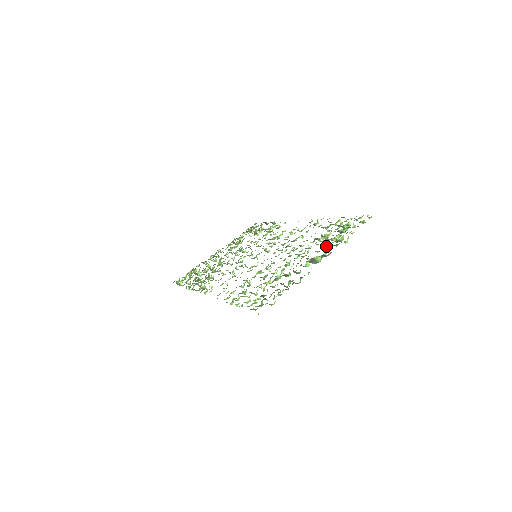
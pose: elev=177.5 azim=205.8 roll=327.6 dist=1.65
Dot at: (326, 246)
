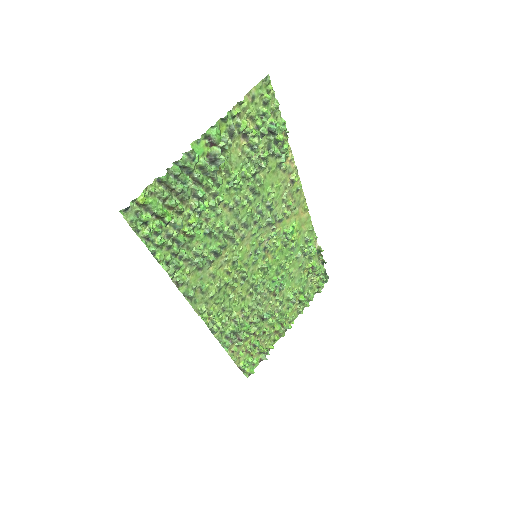
Dot at: (229, 141)
